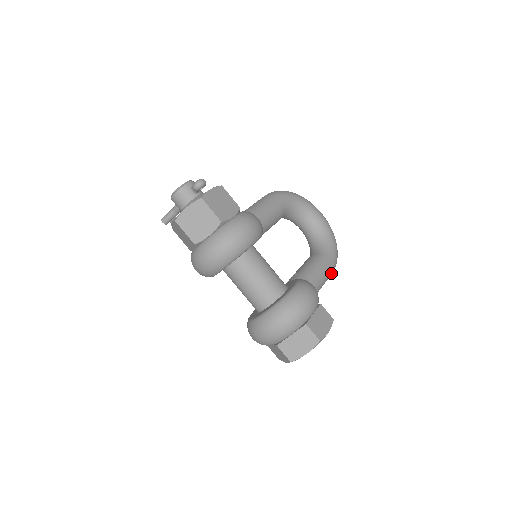
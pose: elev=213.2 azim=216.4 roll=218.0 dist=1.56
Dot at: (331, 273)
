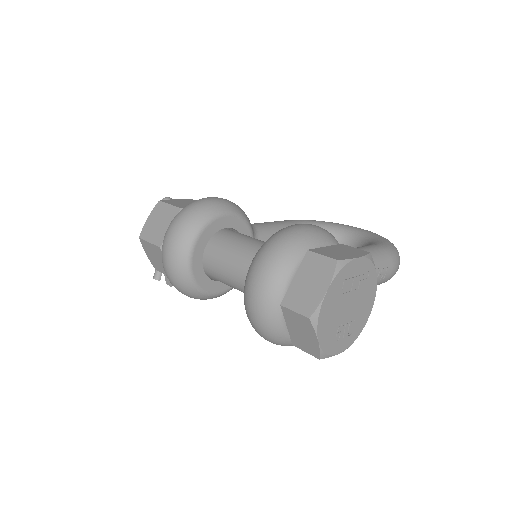
Dot at: (387, 260)
